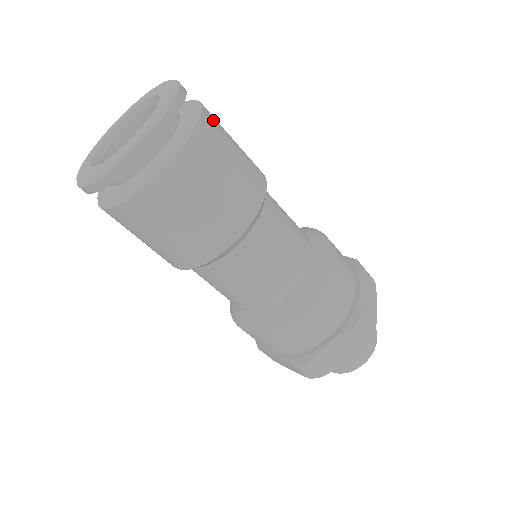
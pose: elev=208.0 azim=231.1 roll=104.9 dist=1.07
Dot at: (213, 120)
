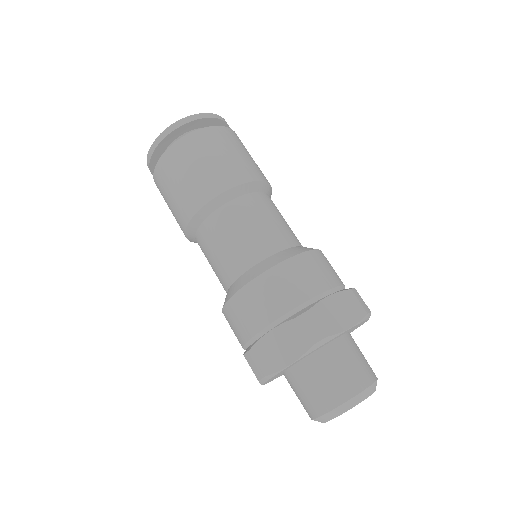
Dot at: (229, 134)
